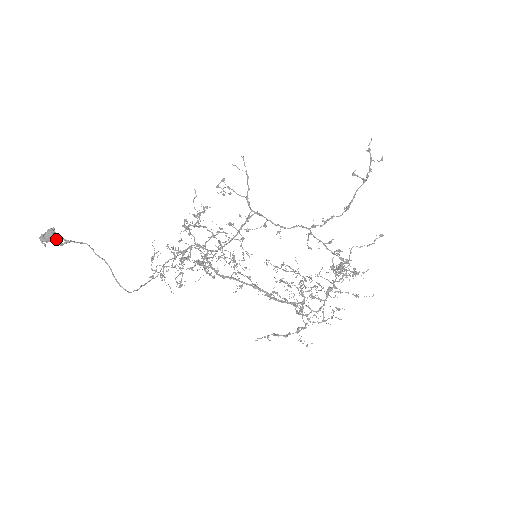
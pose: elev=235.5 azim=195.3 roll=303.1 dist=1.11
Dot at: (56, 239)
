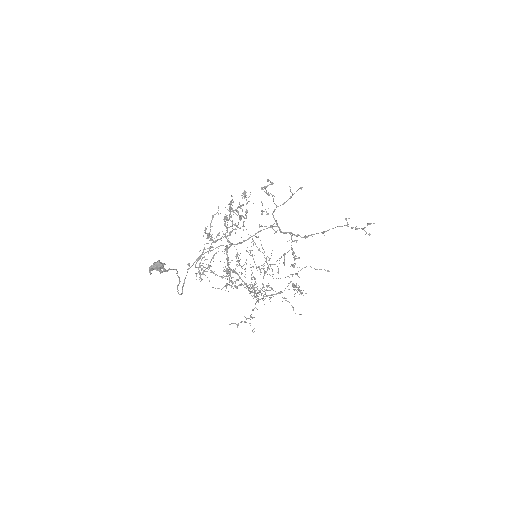
Dot at: (160, 269)
